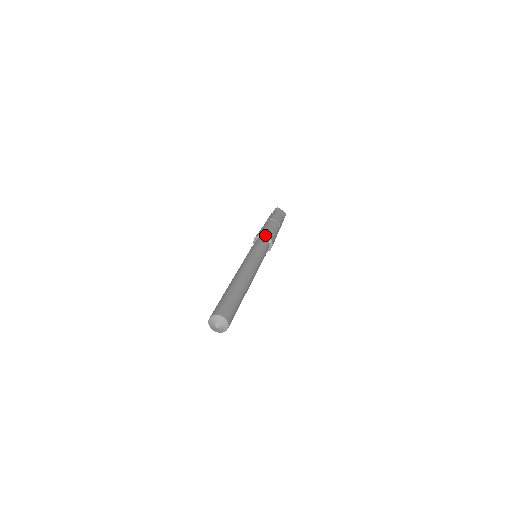
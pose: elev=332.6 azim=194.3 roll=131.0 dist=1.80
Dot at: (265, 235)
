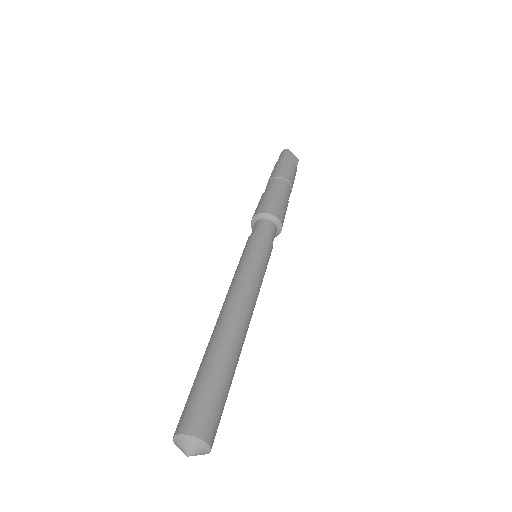
Dot at: (272, 215)
